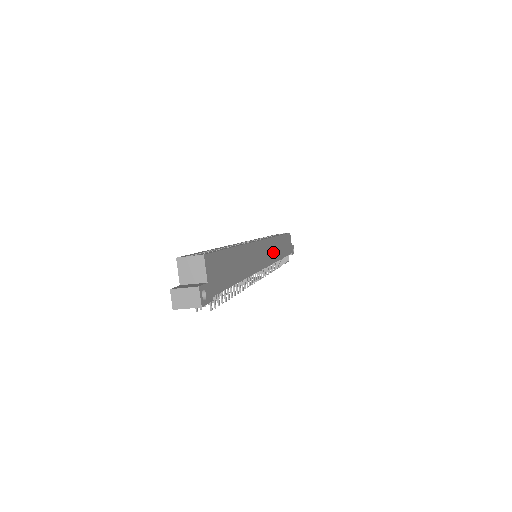
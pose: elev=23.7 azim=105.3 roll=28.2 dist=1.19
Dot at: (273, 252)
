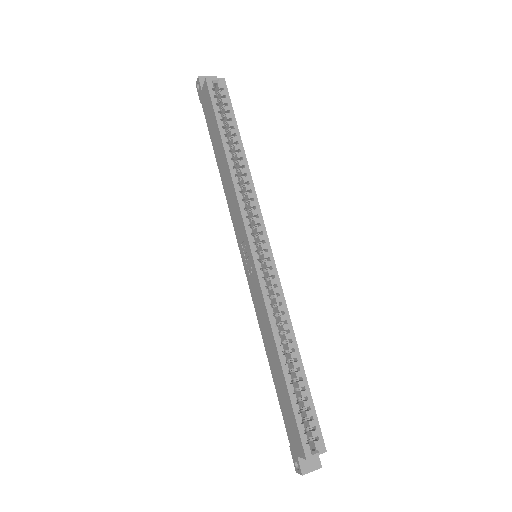
Dot at: occluded
